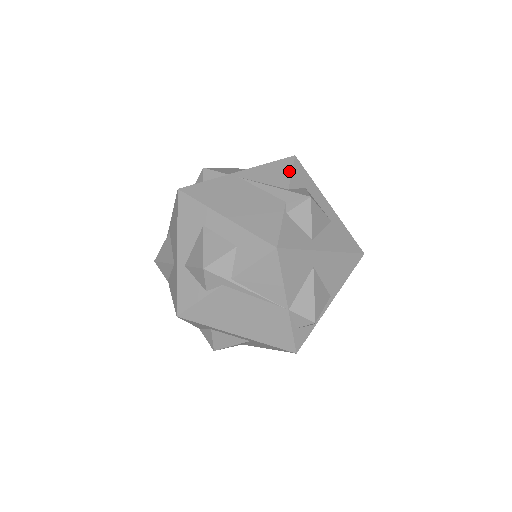
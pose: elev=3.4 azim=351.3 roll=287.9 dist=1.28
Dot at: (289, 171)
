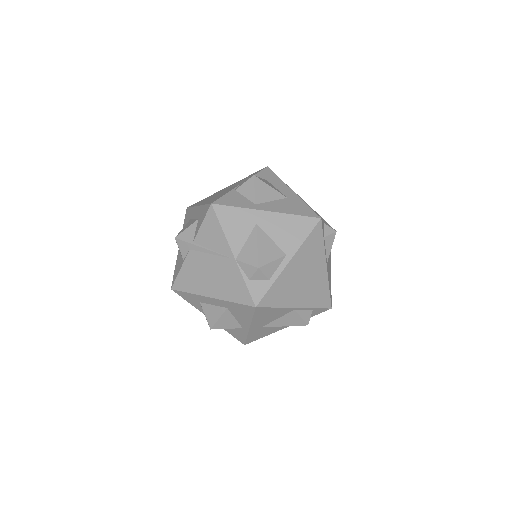
Dot at: (256, 173)
